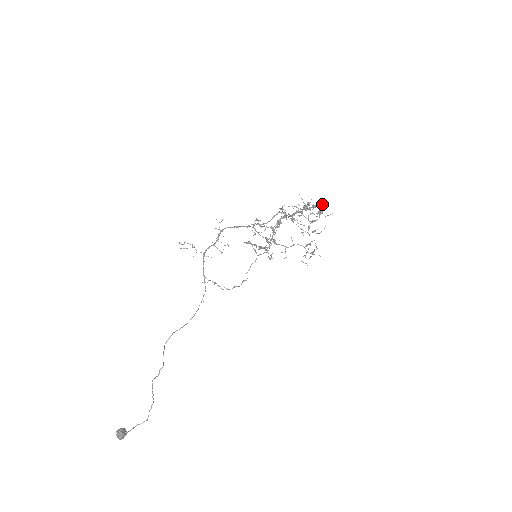
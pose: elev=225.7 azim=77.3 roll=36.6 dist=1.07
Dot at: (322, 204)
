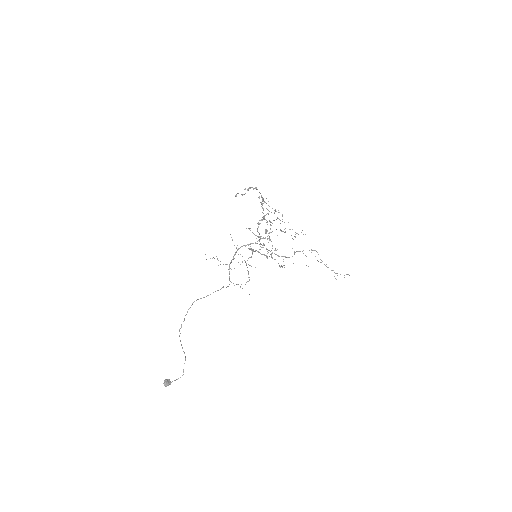
Dot at: (251, 187)
